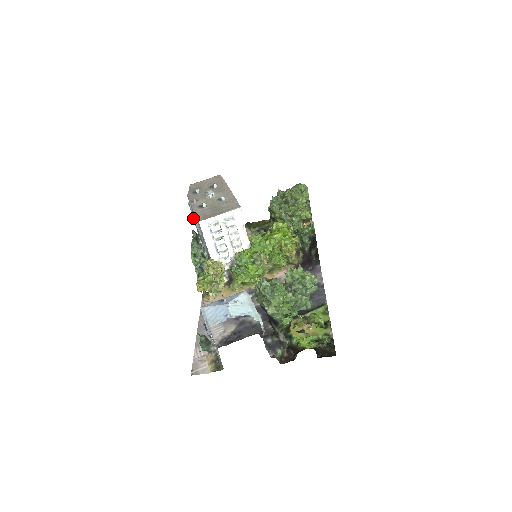
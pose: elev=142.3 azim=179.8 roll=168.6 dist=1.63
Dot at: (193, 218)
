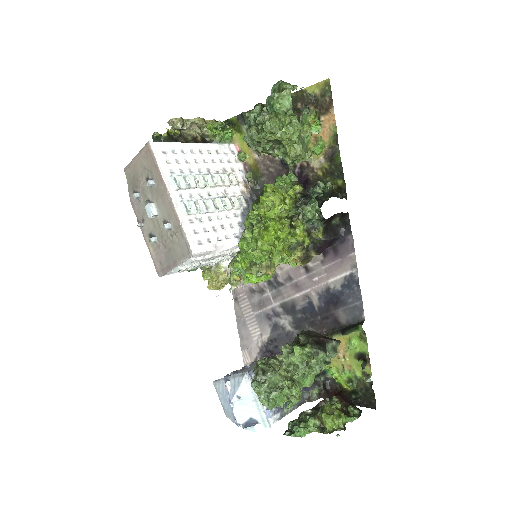
Dot at: occluded
